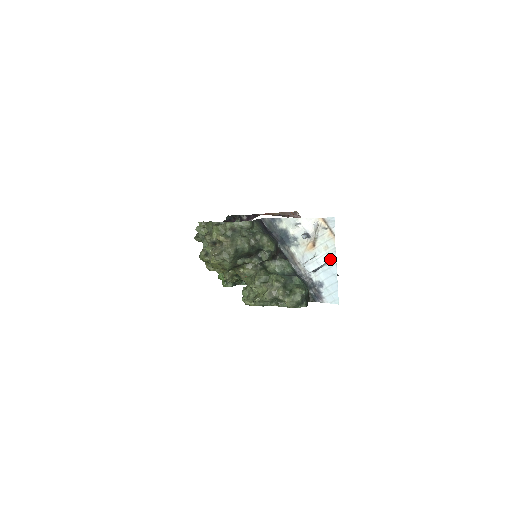
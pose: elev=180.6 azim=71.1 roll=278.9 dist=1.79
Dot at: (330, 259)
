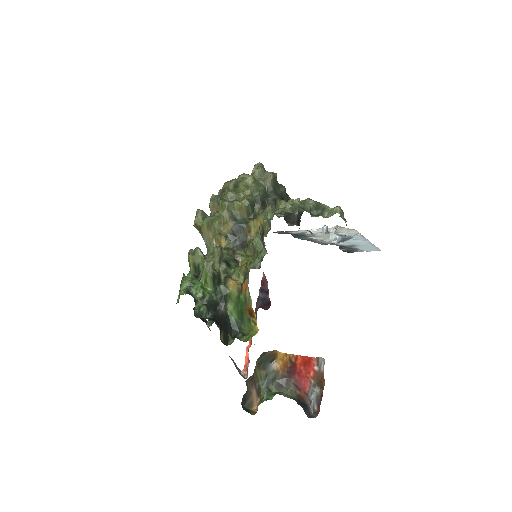
Dot at: (356, 237)
